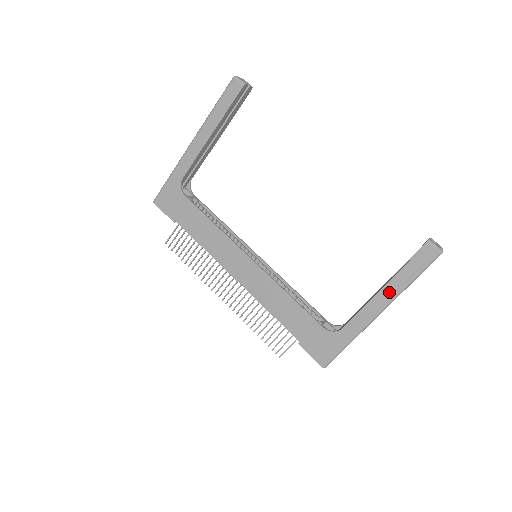
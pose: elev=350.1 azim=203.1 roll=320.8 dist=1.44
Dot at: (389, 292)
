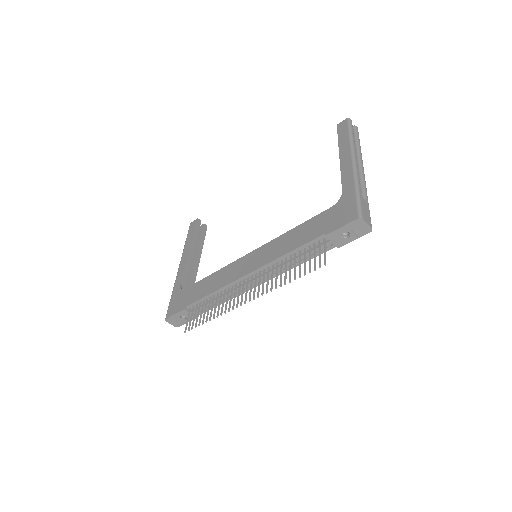
Dot at: (345, 151)
